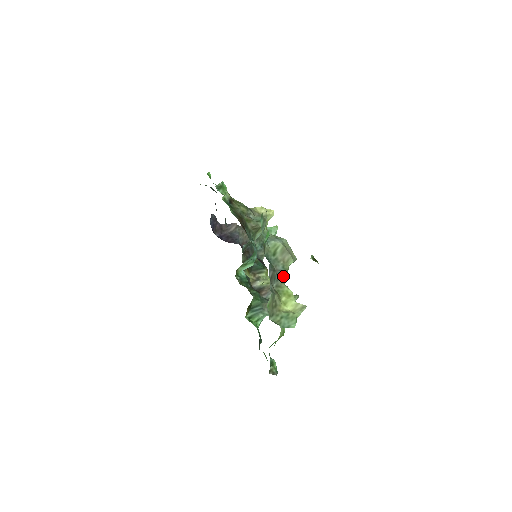
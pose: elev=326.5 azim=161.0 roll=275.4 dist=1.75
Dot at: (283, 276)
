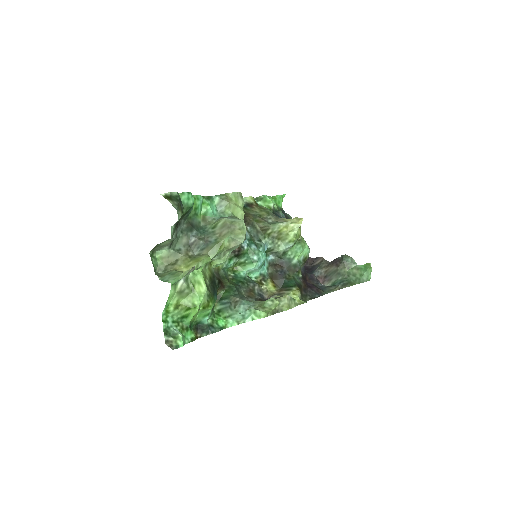
Dot at: (211, 247)
